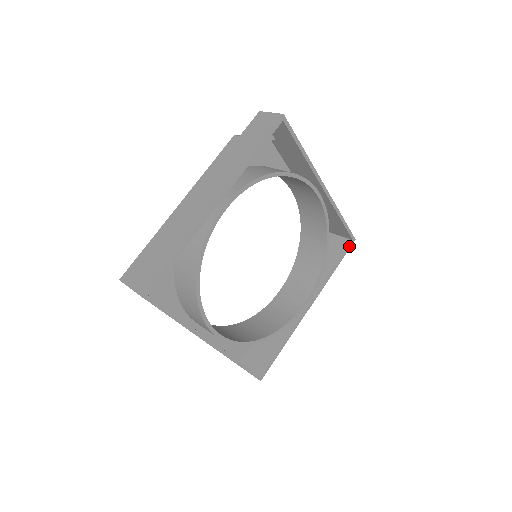
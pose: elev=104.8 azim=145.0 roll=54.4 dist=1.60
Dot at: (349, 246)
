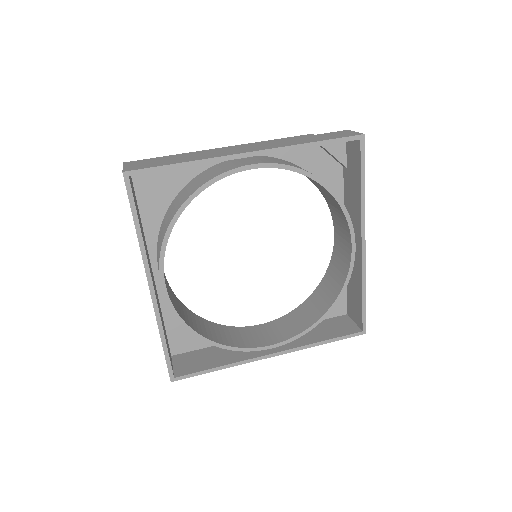
Dot at: (355, 333)
